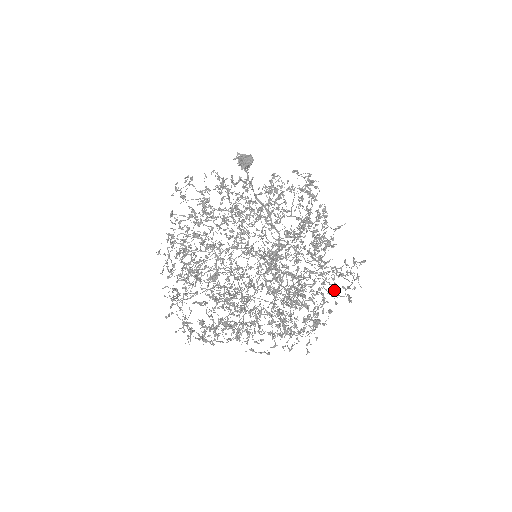
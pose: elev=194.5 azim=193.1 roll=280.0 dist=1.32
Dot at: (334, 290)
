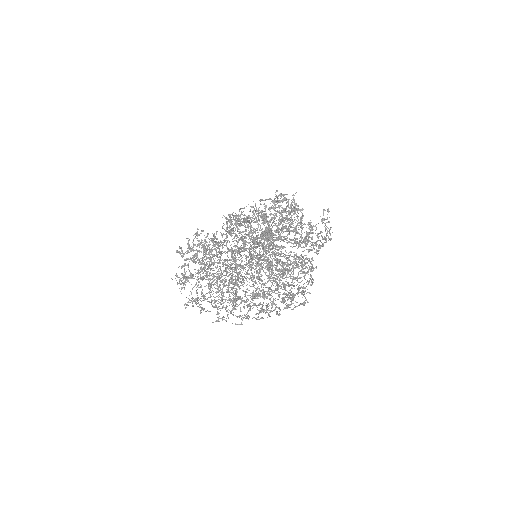
Dot at: (290, 223)
